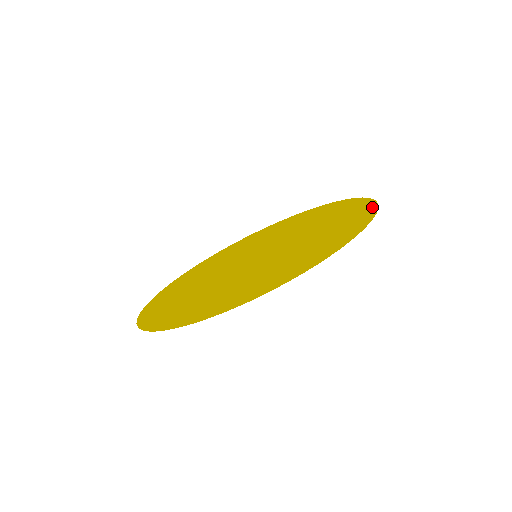
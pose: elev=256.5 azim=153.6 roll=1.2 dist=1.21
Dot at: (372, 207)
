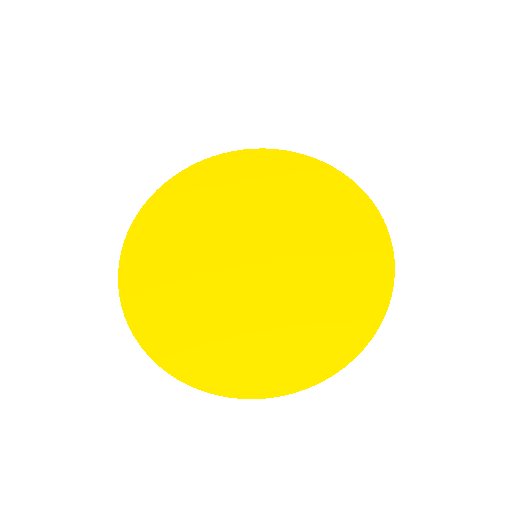
Dot at: (388, 257)
